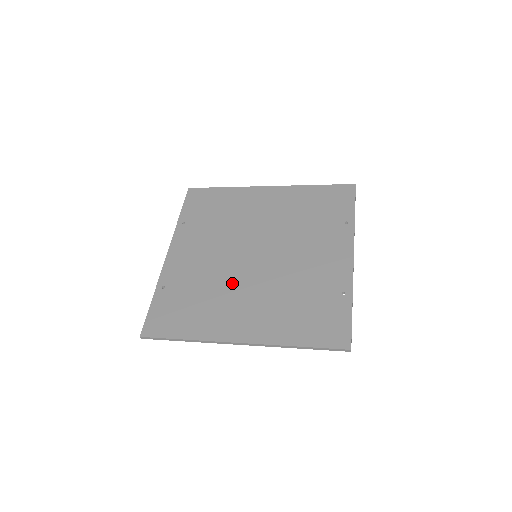
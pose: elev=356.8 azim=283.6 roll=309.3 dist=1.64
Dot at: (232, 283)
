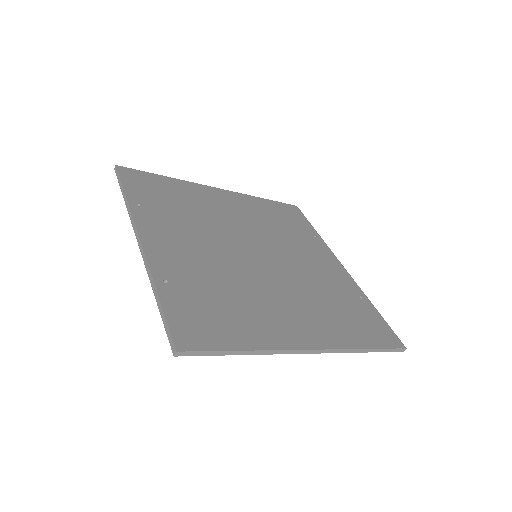
Dot at: (255, 282)
